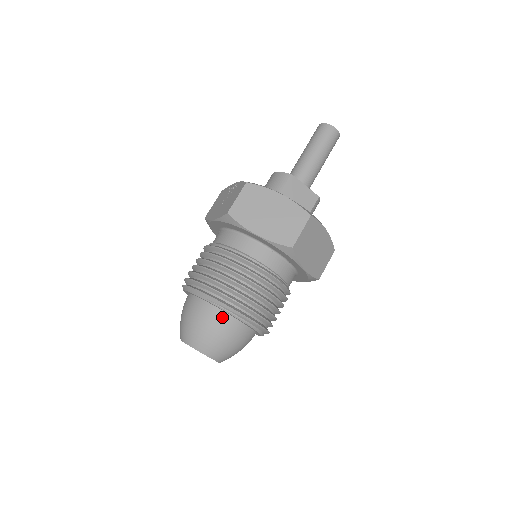
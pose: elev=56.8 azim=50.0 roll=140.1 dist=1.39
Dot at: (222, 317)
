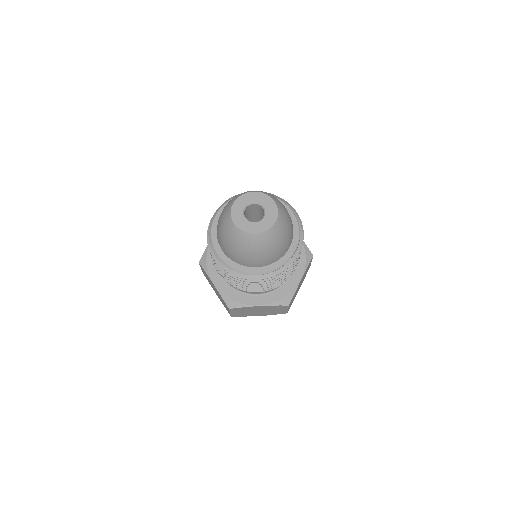
Dot at: (290, 216)
